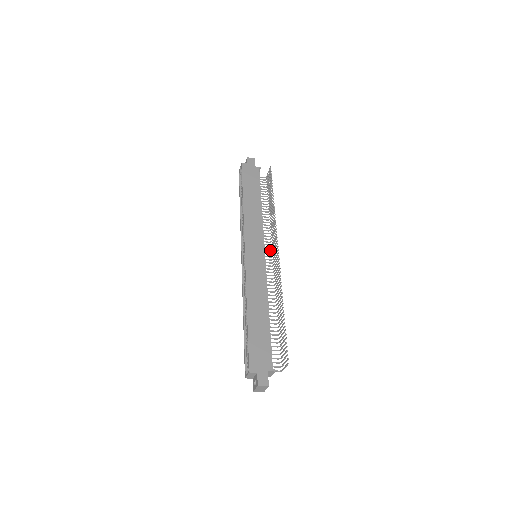
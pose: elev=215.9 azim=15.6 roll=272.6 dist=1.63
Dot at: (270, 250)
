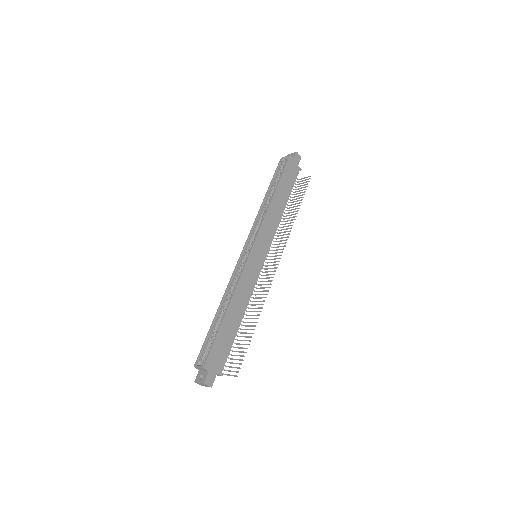
Dot at: occluded
